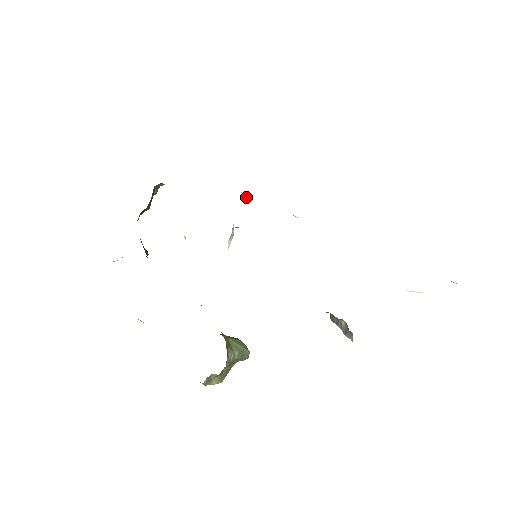
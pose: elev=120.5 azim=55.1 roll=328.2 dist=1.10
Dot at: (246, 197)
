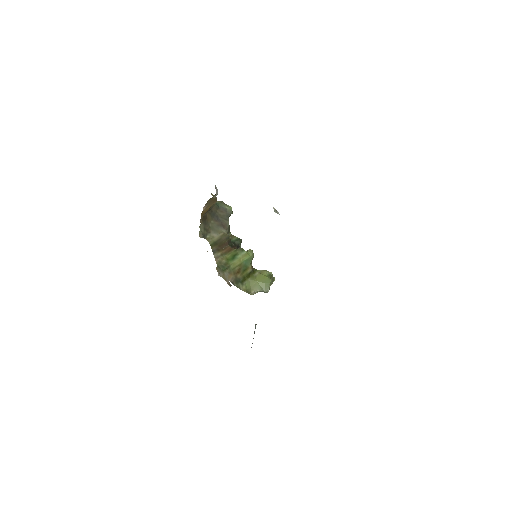
Dot at: occluded
